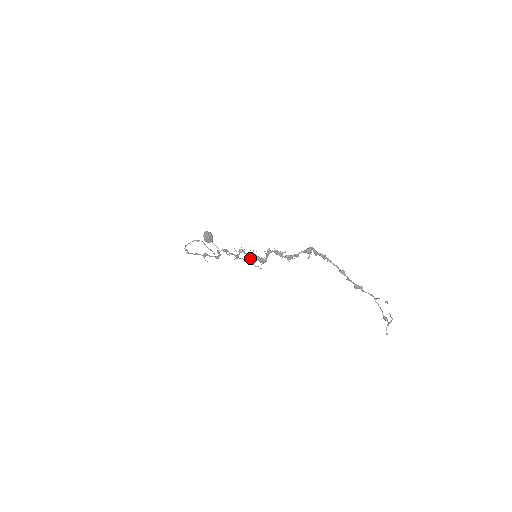
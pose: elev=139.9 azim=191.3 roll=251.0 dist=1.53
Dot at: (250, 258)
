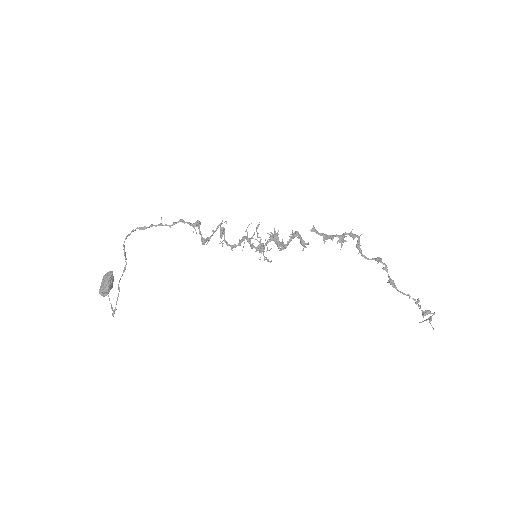
Dot at: (263, 243)
